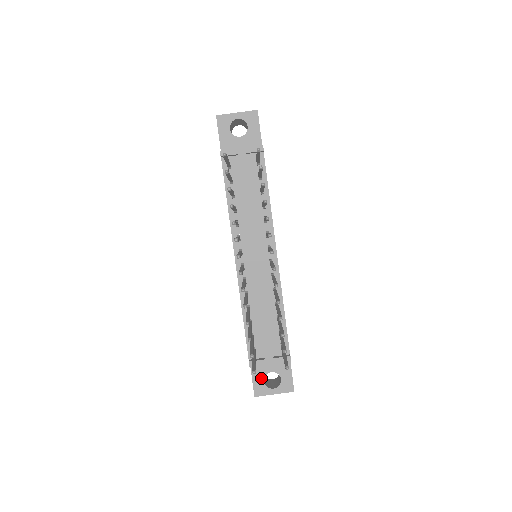
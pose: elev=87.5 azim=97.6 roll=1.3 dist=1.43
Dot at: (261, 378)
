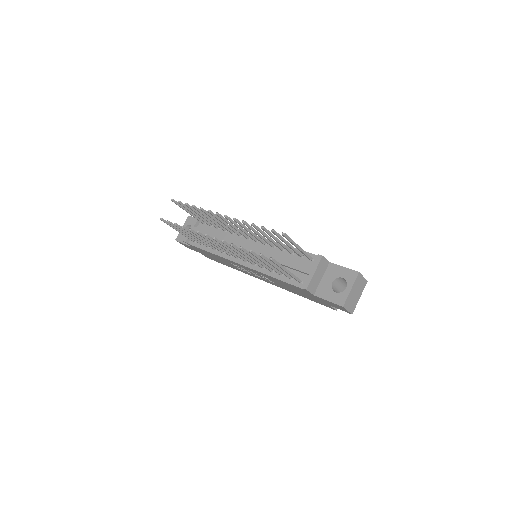
Dot at: (332, 293)
